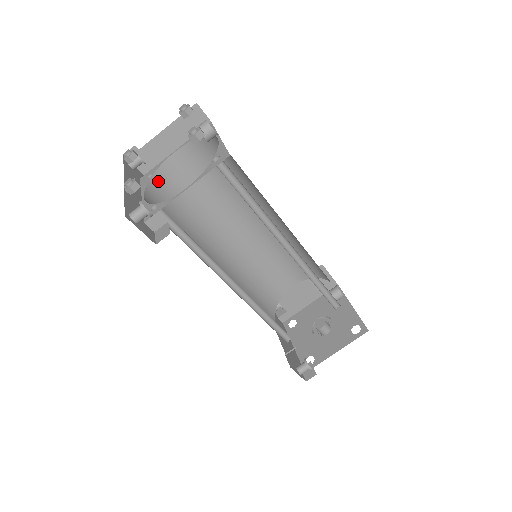
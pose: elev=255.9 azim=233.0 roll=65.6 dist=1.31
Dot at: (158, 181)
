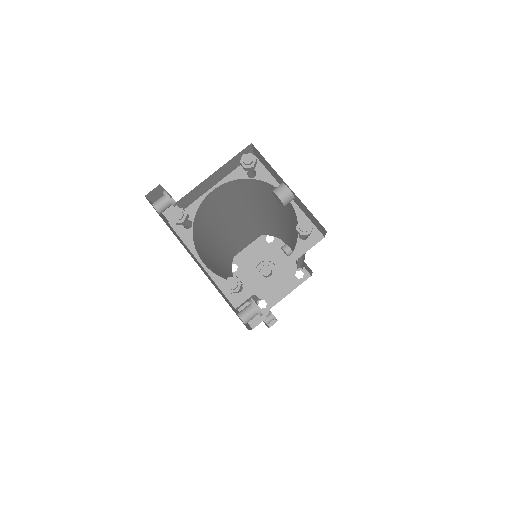
Dot at: (195, 226)
